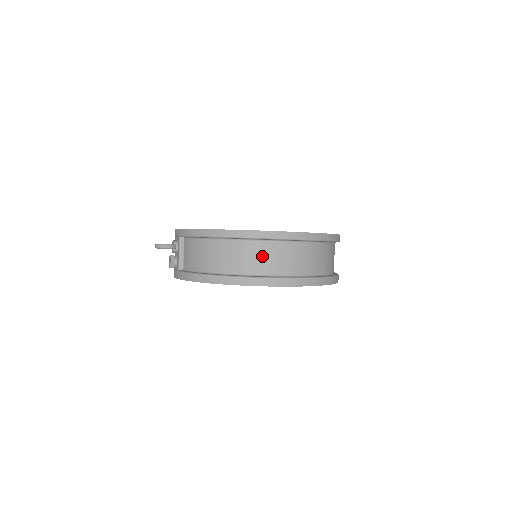
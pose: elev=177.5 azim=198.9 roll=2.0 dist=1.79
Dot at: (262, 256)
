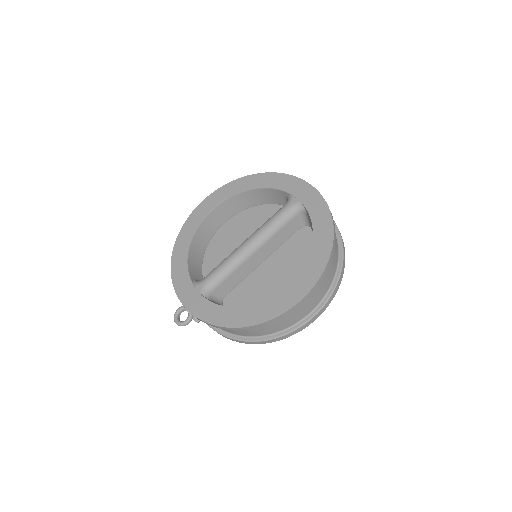
Dot at: (285, 320)
